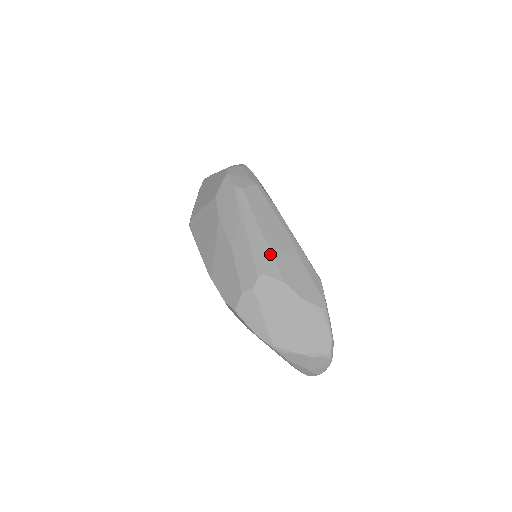
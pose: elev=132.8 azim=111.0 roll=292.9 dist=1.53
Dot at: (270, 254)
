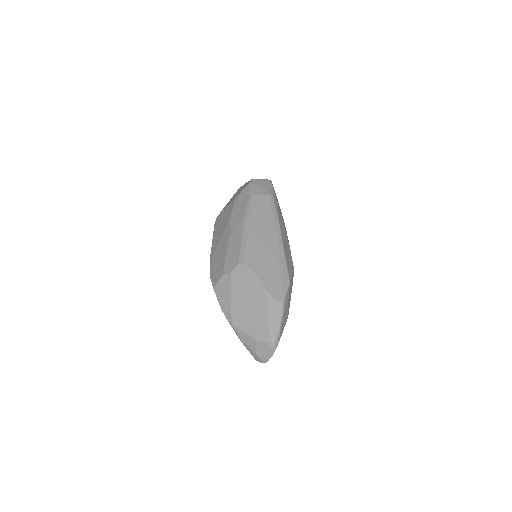
Dot at: (254, 249)
